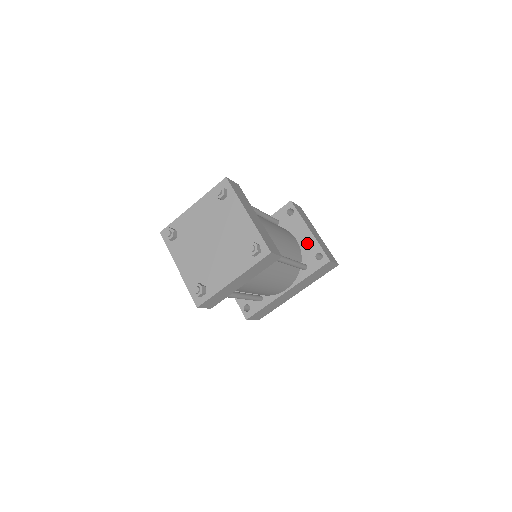
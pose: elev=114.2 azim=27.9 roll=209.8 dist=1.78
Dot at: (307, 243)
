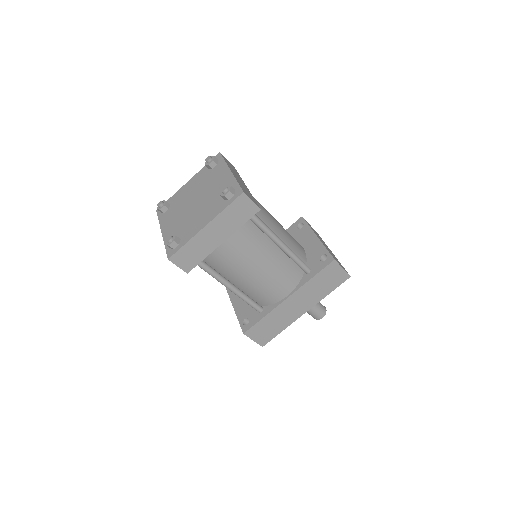
Dot at: (313, 248)
